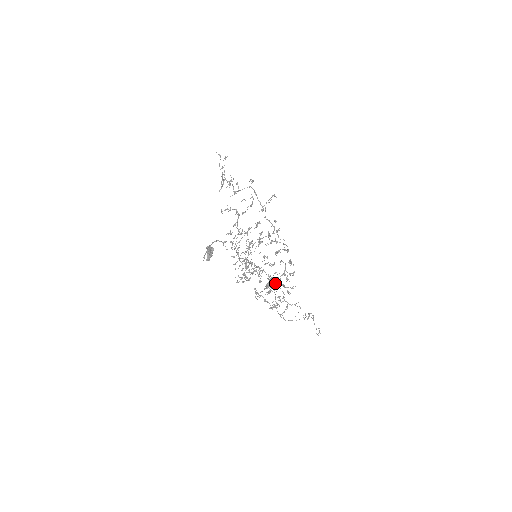
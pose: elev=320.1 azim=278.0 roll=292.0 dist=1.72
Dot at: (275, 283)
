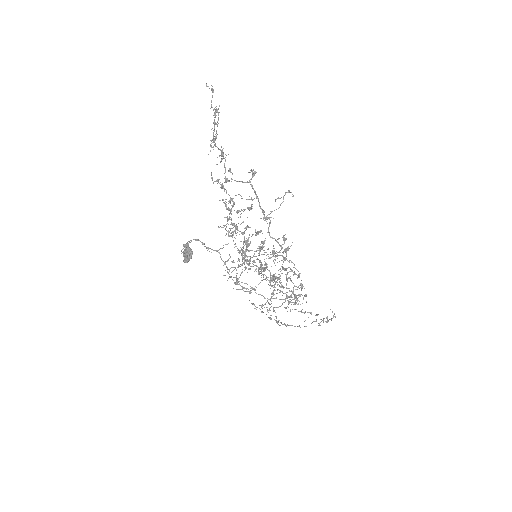
Dot at: (276, 307)
